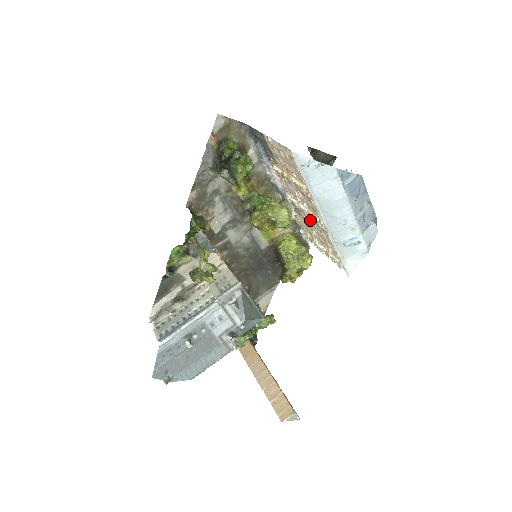
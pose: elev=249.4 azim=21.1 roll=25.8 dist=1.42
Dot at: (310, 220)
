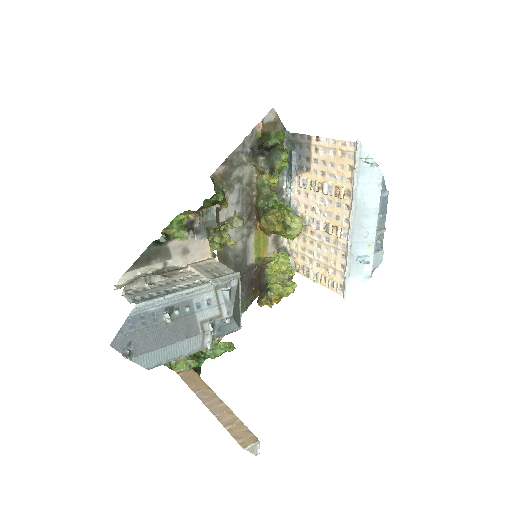
Dot at: (318, 237)
